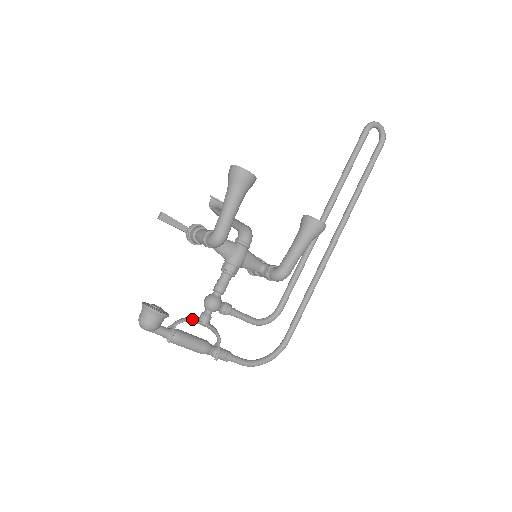
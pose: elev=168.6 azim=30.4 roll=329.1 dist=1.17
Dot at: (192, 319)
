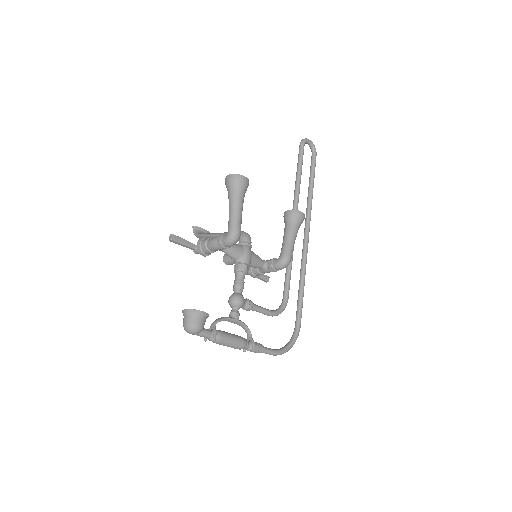
Dot at: (226, 317)
